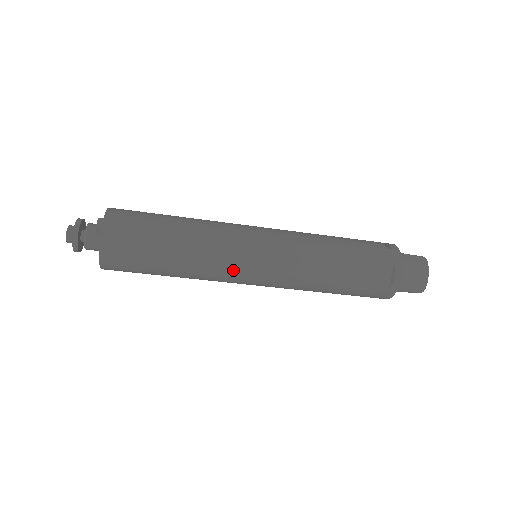
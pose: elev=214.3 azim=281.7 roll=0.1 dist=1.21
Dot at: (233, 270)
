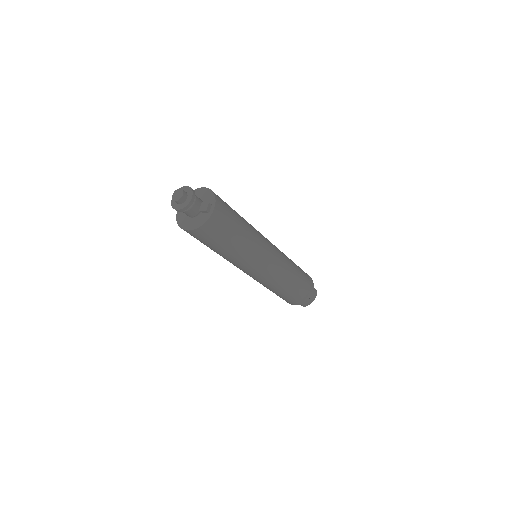
Dot at: (248, 267)
